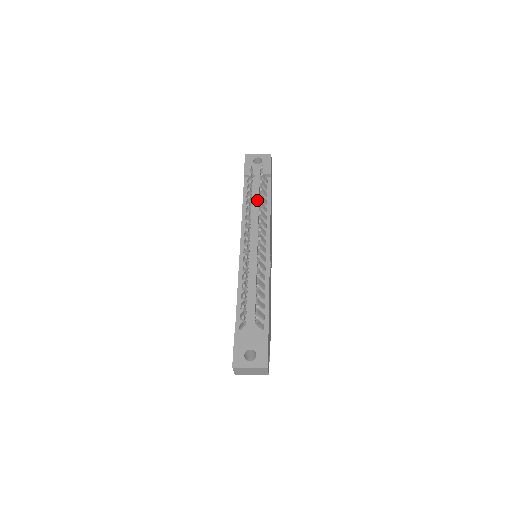
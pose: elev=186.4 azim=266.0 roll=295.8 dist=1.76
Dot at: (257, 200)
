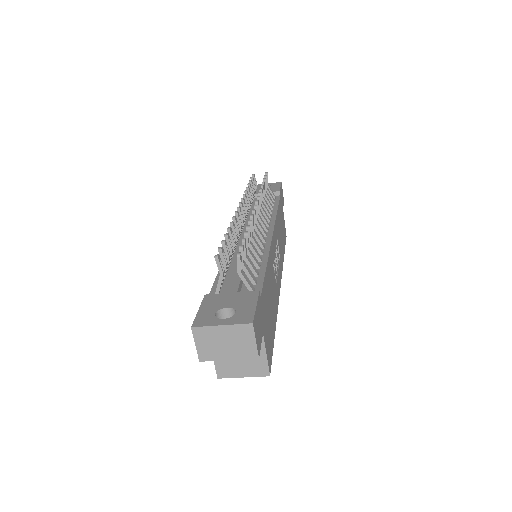
Dot at: occluded
